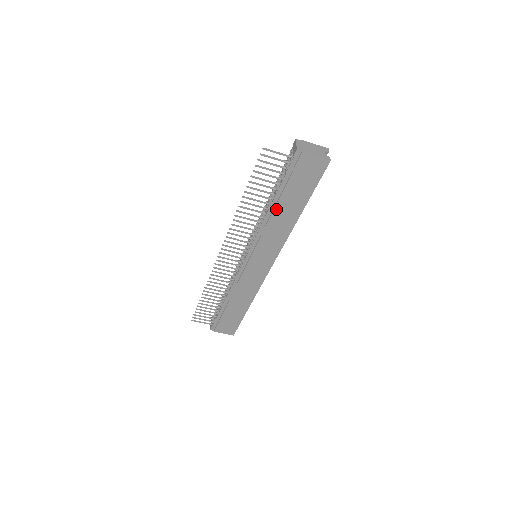
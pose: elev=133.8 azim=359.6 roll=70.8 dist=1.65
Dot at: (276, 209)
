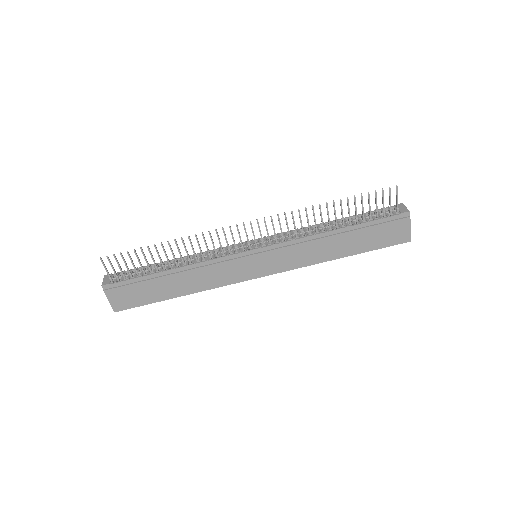
Dot at: (337, 236)
